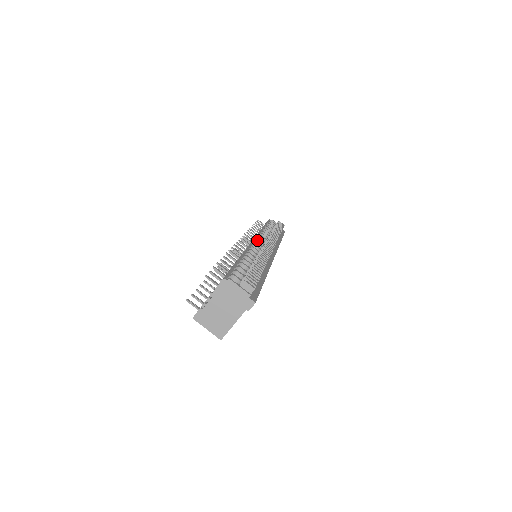
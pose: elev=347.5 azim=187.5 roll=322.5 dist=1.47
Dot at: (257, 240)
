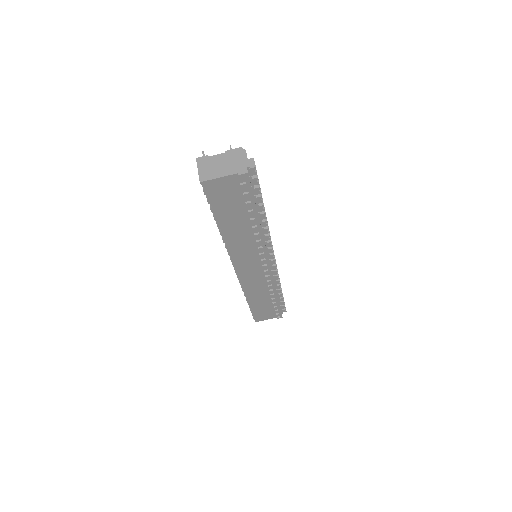
Dot at: occluded
